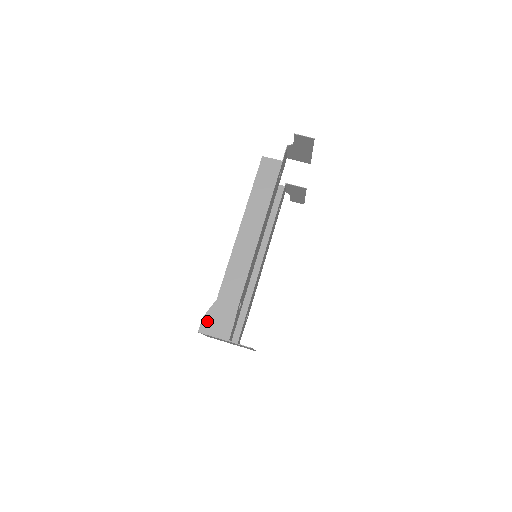
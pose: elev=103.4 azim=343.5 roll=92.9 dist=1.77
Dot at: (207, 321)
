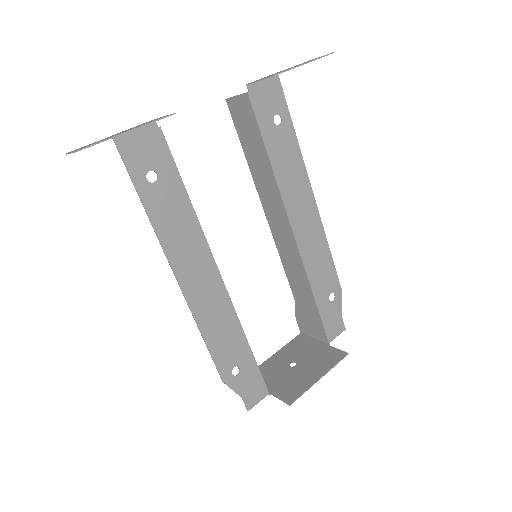
Dot at: occluded
